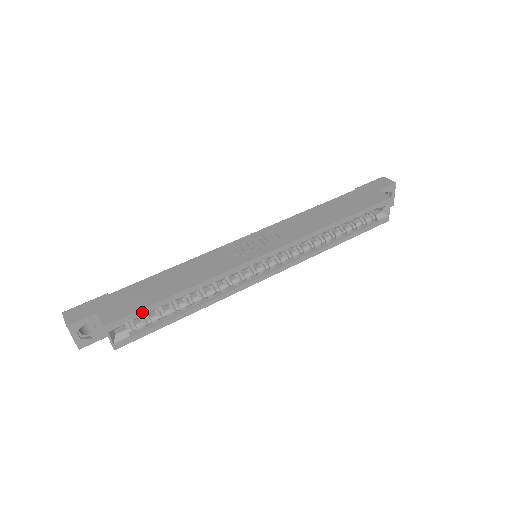
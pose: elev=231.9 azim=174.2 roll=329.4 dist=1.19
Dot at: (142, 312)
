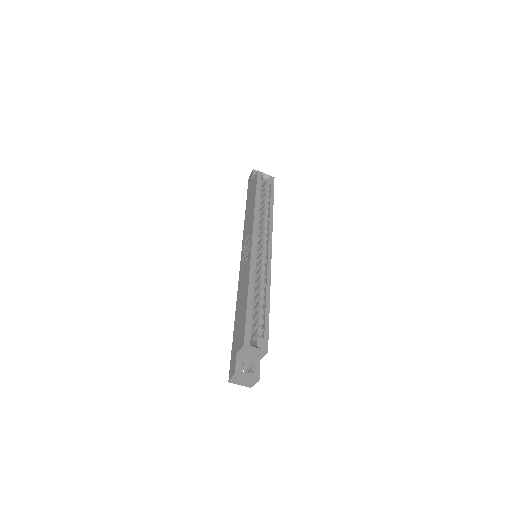
Dot at: (248, 321)
